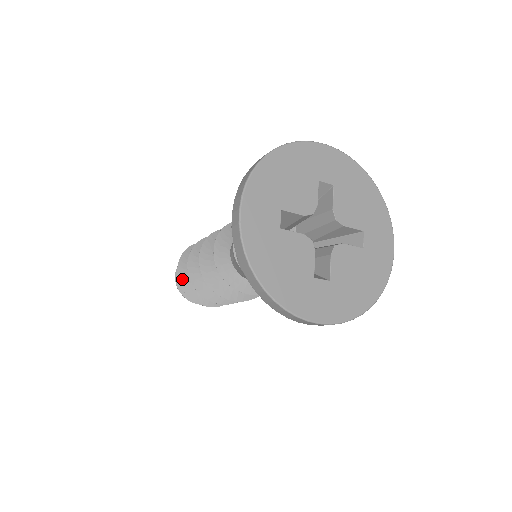
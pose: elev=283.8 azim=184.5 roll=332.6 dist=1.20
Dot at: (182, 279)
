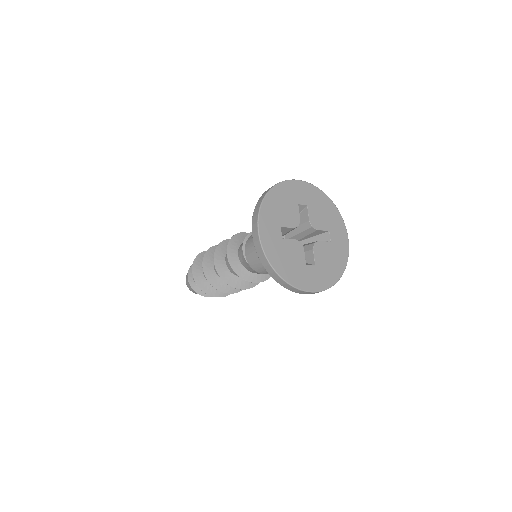
Dot at: (197, 280)
